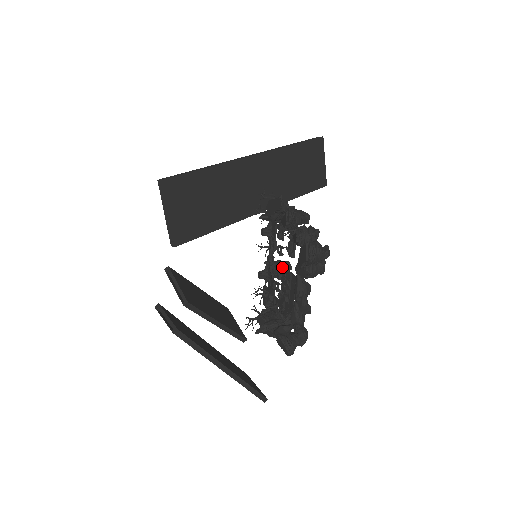
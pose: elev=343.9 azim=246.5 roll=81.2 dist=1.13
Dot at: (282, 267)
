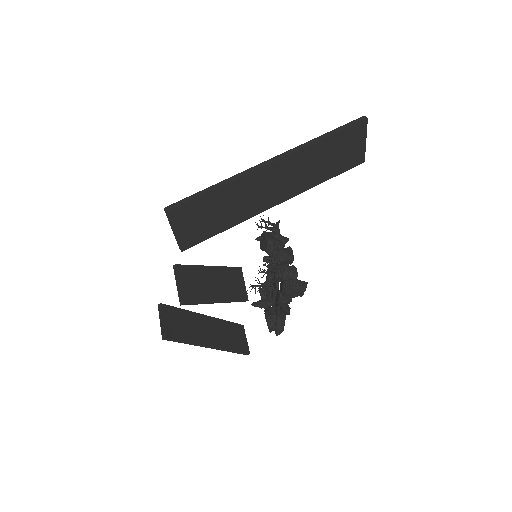
Dot at: occluded
